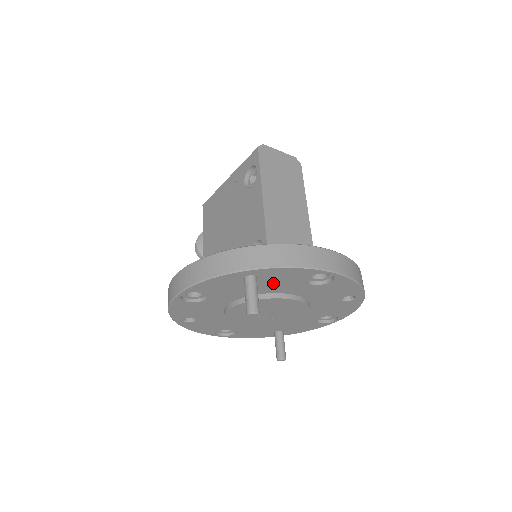
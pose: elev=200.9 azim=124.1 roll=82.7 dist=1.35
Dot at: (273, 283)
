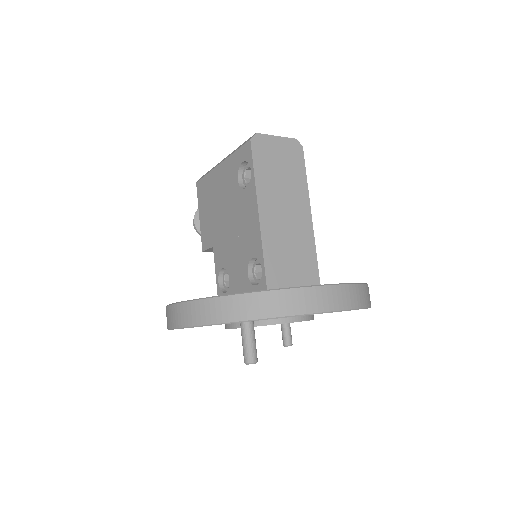
Dot at: occluded
